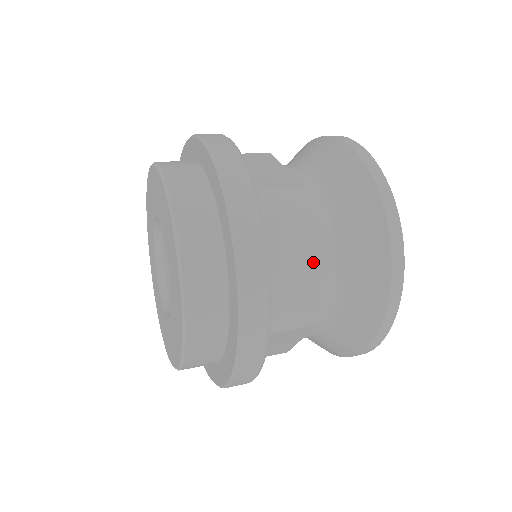
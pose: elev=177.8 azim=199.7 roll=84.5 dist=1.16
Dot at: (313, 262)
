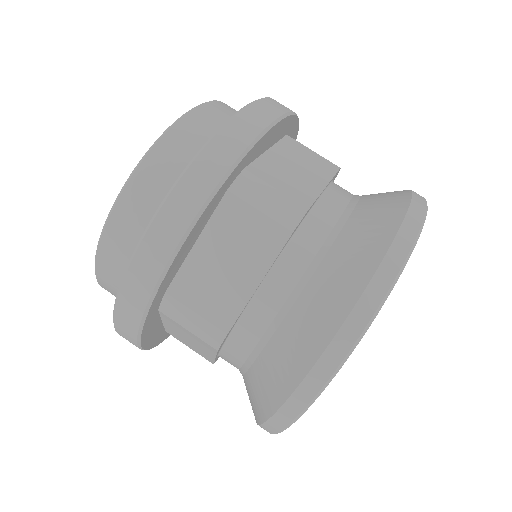
Dot at: (252, 285)
